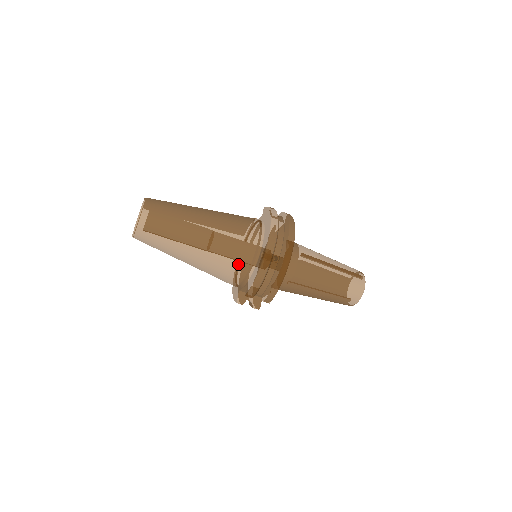
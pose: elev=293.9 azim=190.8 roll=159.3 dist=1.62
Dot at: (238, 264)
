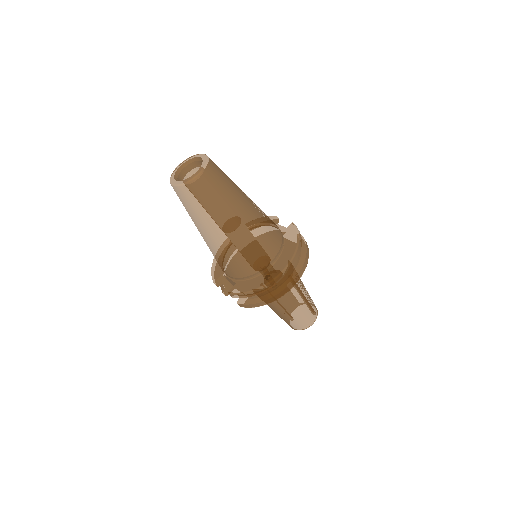
Dot at: (242, 268)
